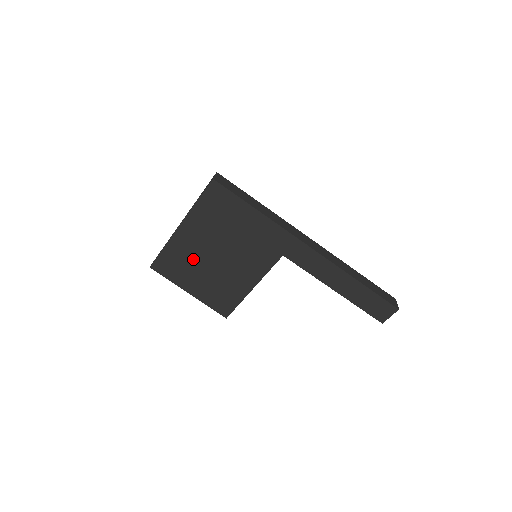
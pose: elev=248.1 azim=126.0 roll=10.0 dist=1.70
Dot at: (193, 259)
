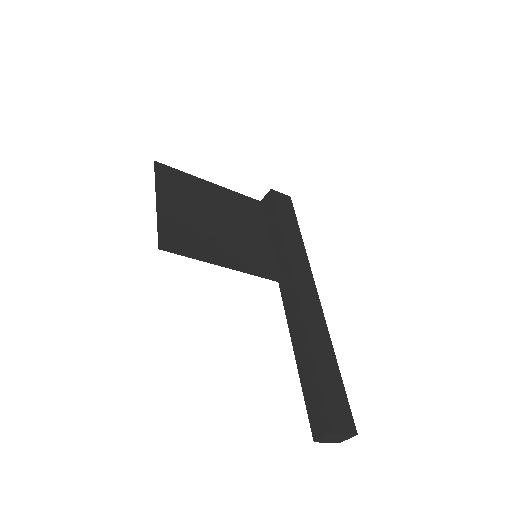
Dot at: (199, 201)
